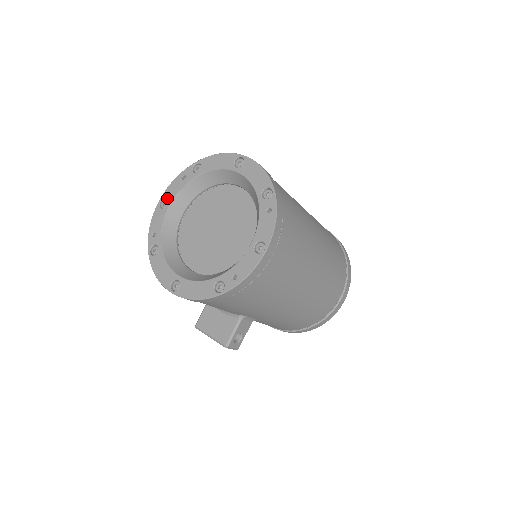
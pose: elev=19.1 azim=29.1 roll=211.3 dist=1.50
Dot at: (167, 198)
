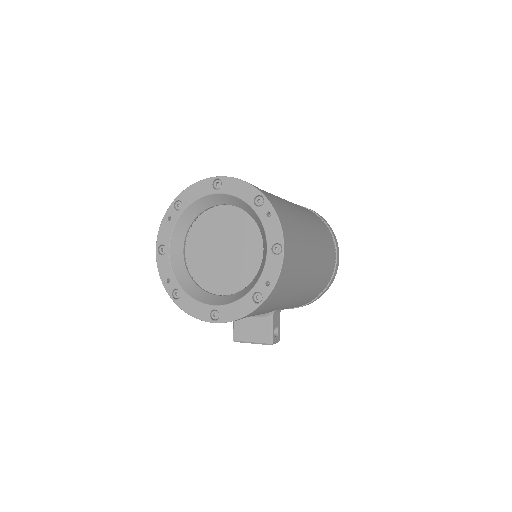
Dot at: (163, 243)
